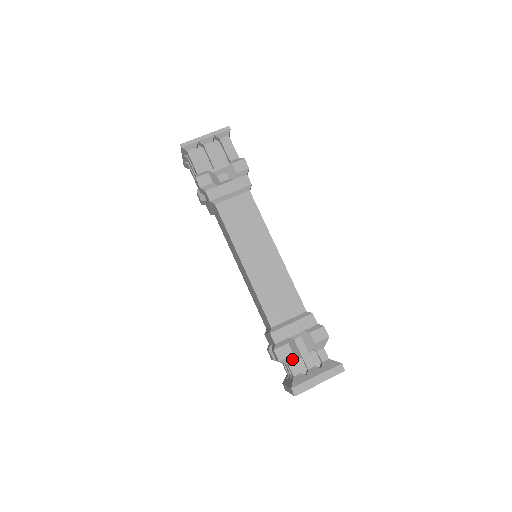
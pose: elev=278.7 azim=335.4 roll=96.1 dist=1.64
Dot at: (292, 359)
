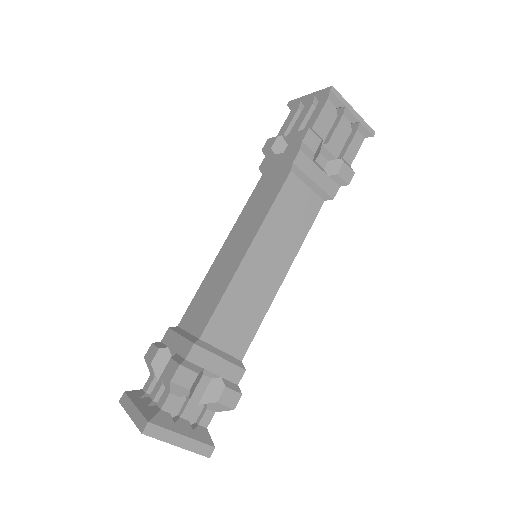
Dot at: (152, 369)
